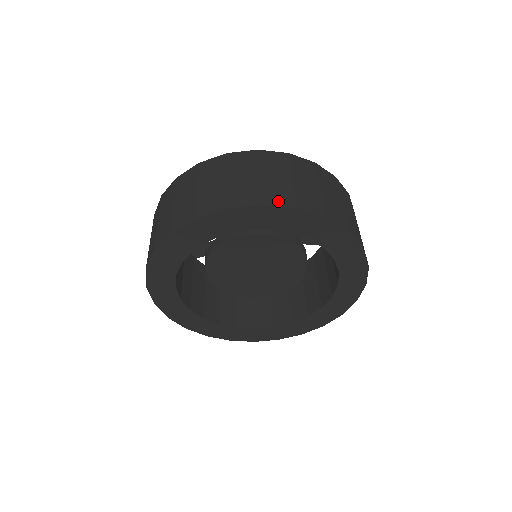
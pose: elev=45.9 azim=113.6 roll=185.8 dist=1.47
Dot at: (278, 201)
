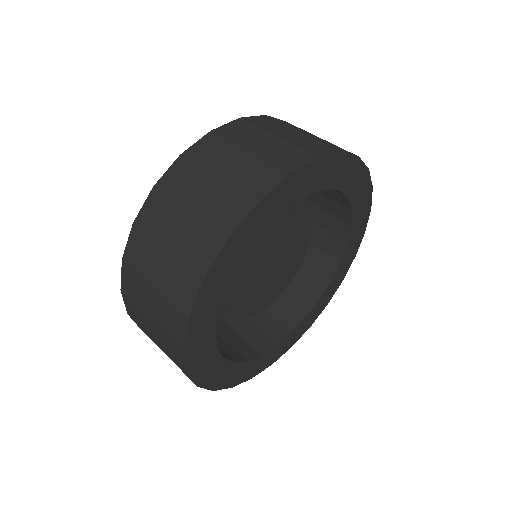
Dot at: (296, 162)
